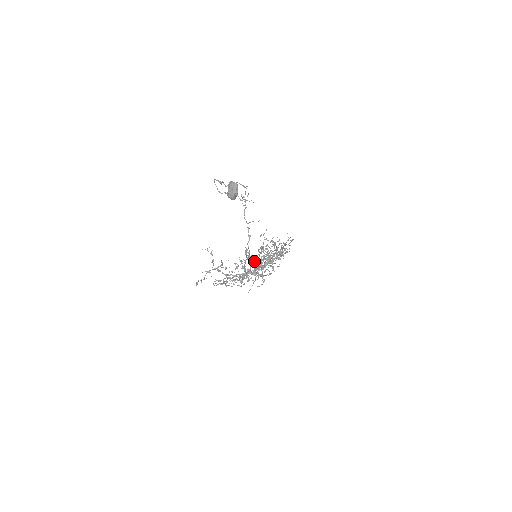
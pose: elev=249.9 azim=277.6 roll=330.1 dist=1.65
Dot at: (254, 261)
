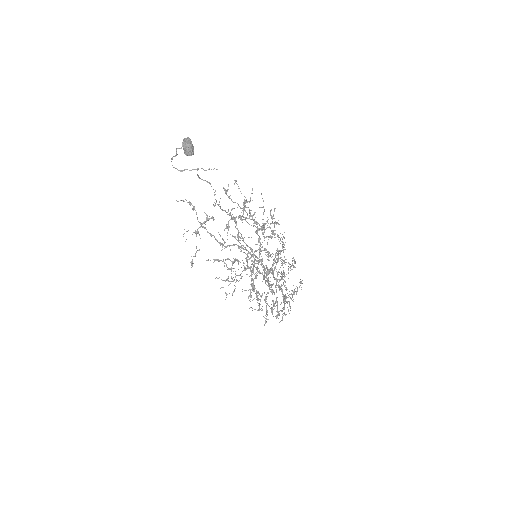
Dot at: (245, 220)
